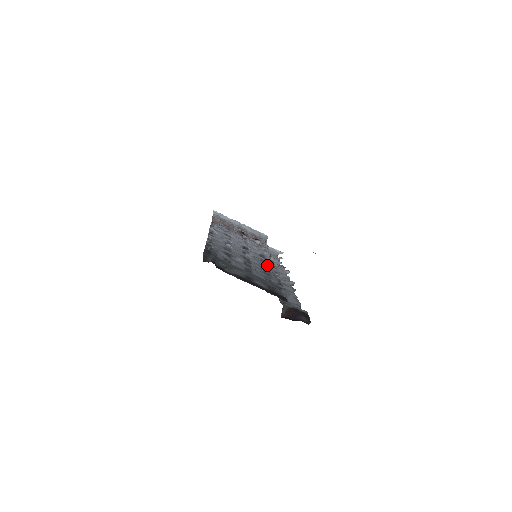
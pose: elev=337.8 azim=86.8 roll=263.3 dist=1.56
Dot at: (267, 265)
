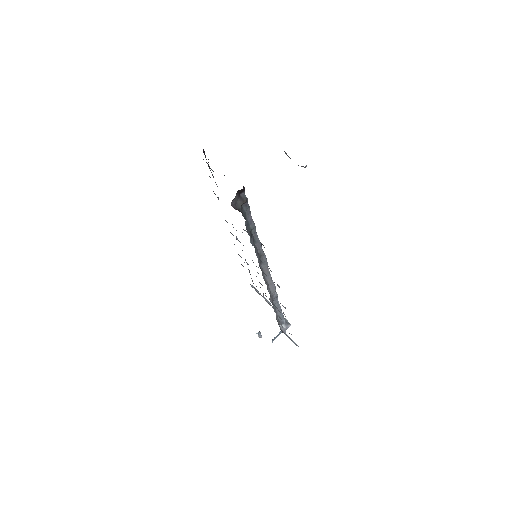
Dot at: occluded
